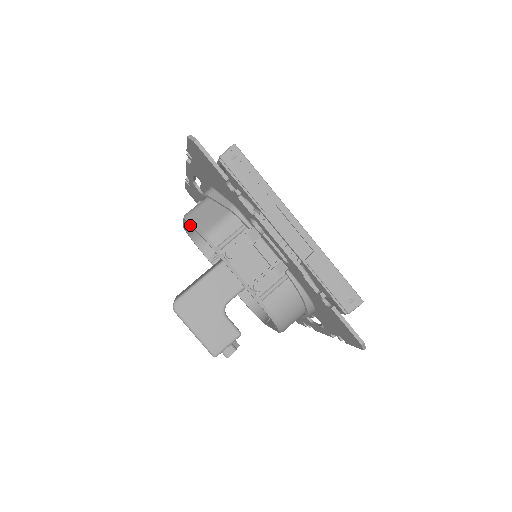
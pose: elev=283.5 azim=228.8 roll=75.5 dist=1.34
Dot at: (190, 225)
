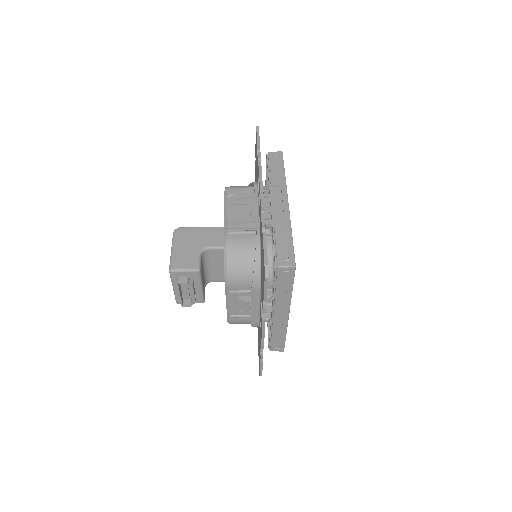
Dot at: occluded
